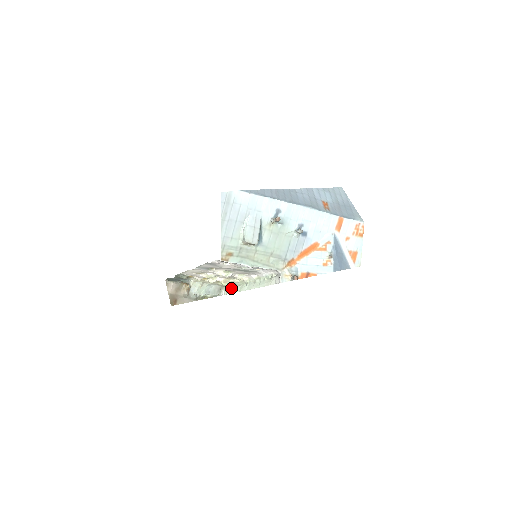
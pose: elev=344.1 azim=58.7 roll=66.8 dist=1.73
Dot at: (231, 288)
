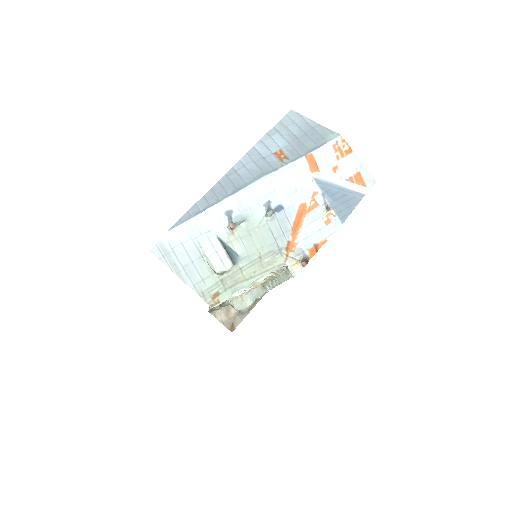
Dot at: (270, 282)
